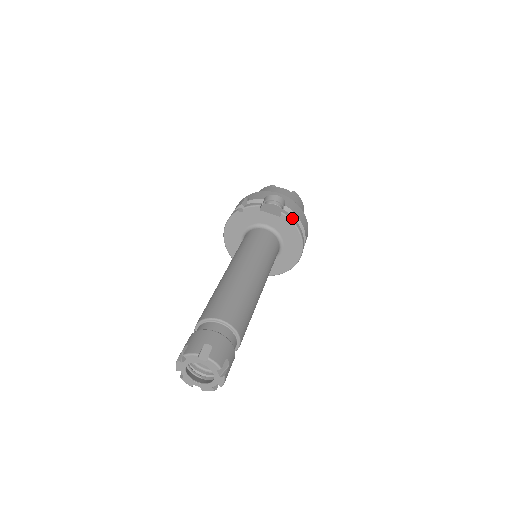
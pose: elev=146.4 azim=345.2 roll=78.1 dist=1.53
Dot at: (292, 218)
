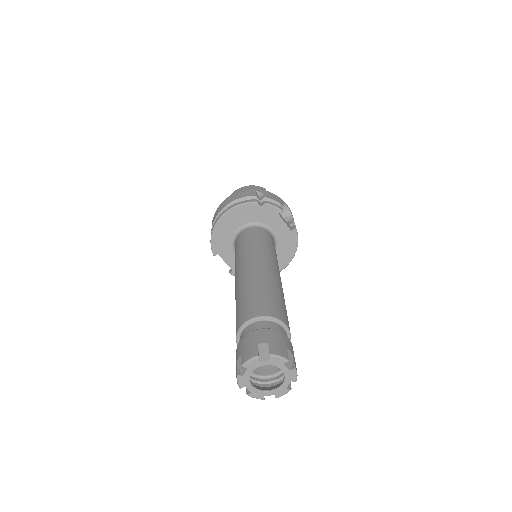
Dot at: occluded
